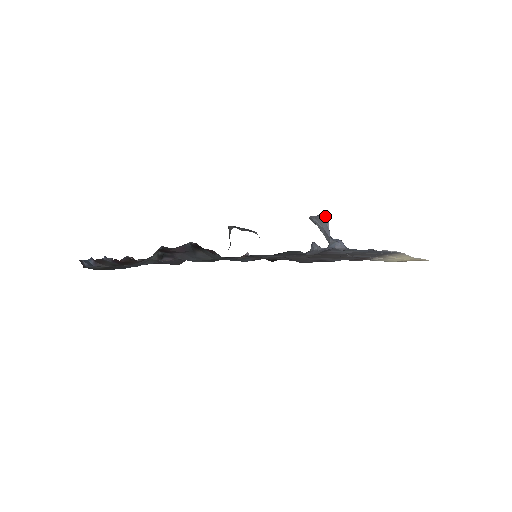
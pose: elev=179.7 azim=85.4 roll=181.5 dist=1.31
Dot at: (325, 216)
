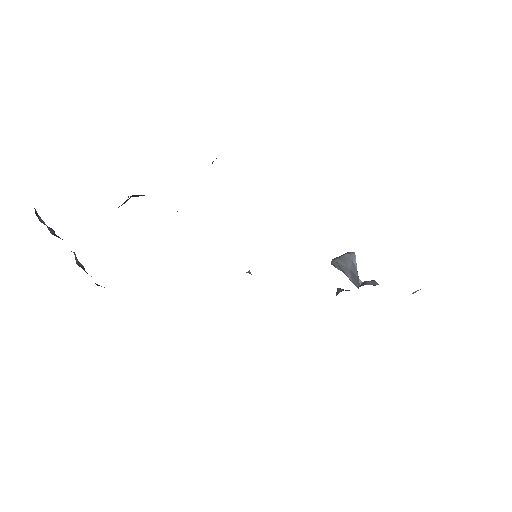
Dot at: (350, 252)
